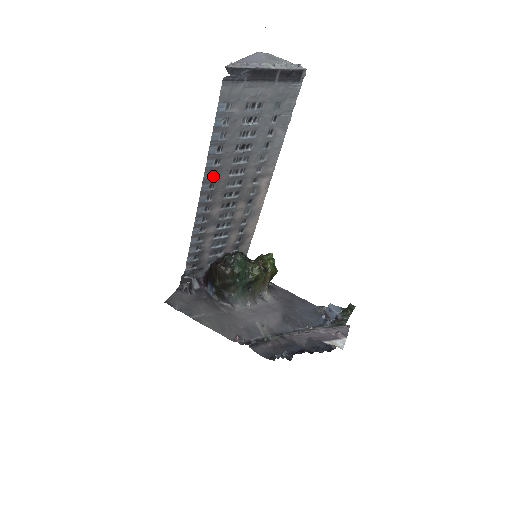
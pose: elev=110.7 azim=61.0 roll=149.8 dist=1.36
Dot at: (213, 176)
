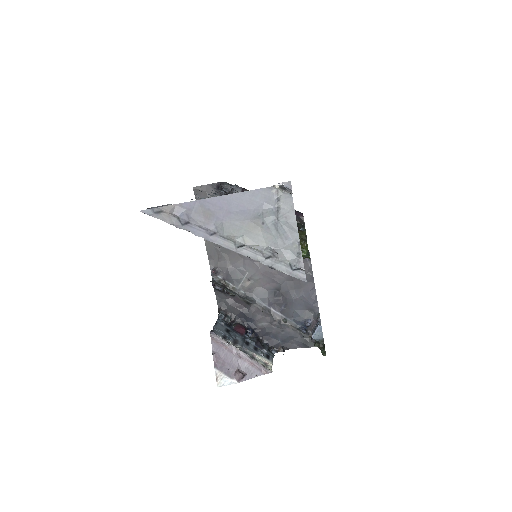
Dot at: occluded
